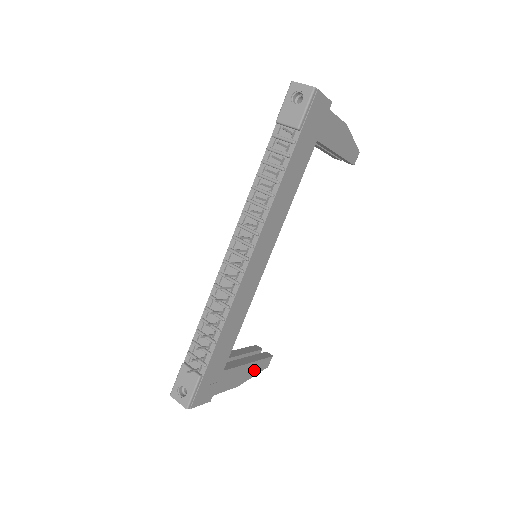
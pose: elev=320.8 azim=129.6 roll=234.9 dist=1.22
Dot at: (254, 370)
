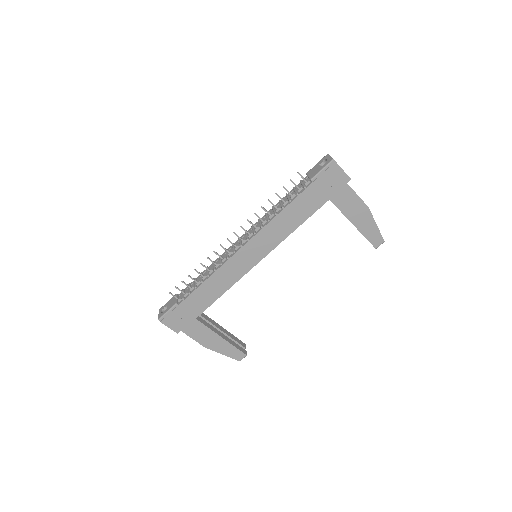
Dot at: (225, 349)
